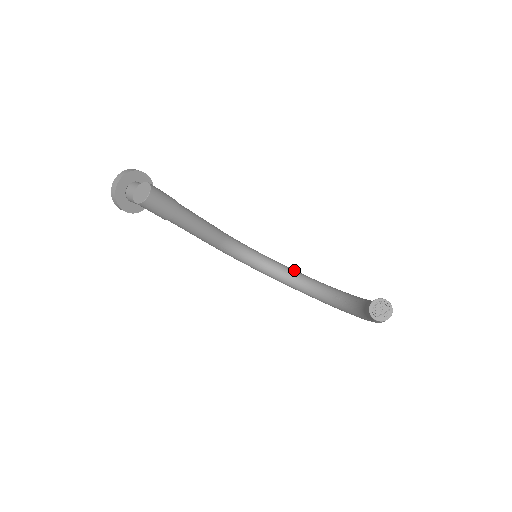
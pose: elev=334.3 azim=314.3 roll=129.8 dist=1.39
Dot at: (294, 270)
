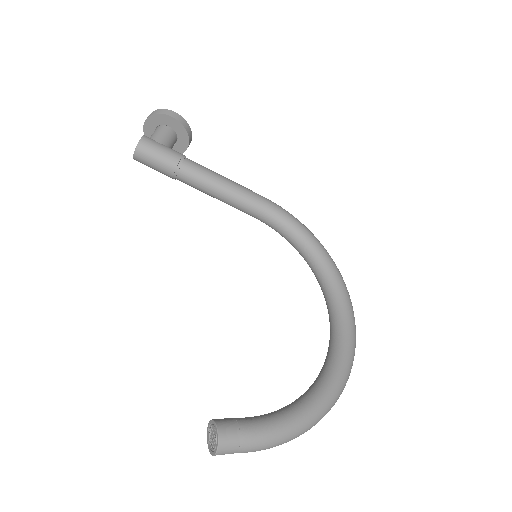
Dot at: (339, 290)
